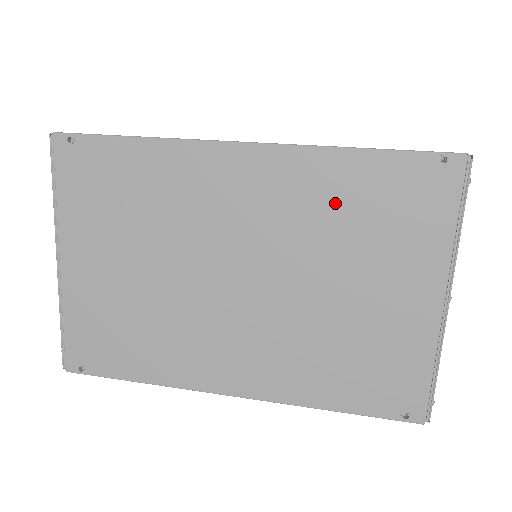
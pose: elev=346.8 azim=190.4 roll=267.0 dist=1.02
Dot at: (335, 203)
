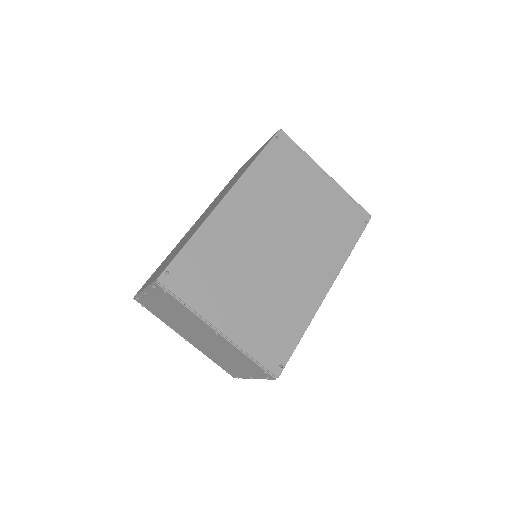
Dot at: (271, 182)
